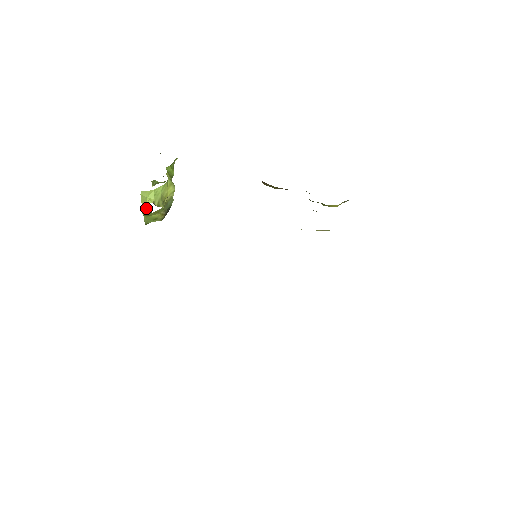
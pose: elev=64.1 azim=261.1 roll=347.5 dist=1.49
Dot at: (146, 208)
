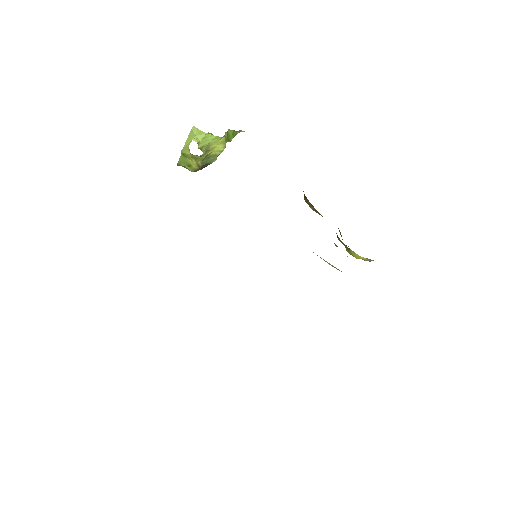
Dot at: (188, 145)
